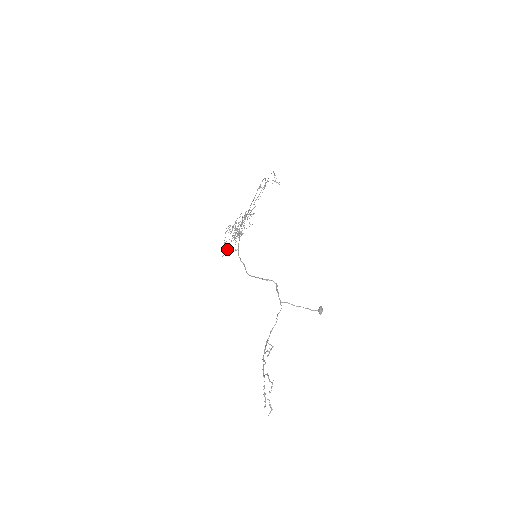
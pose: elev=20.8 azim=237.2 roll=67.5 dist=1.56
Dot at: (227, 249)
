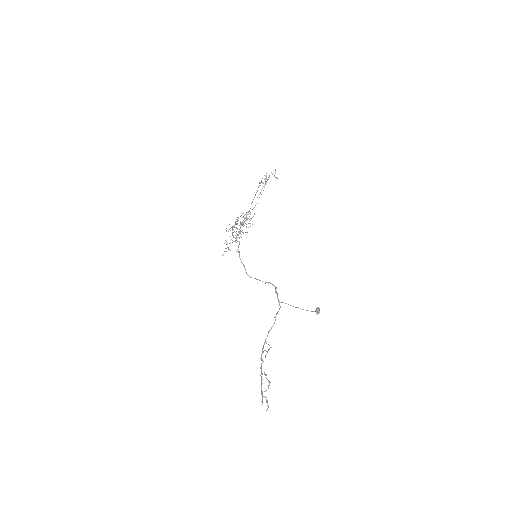
Dot at: (228, 249)
